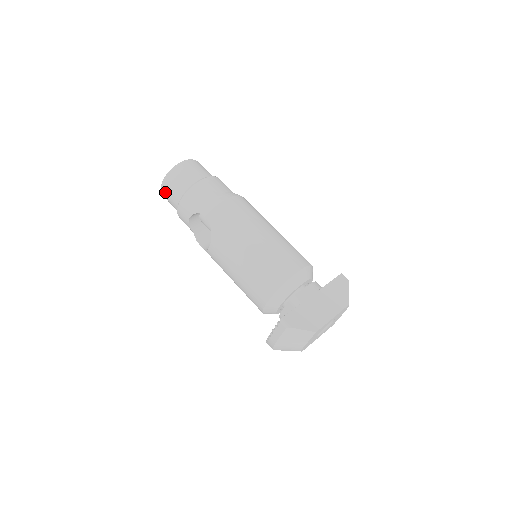
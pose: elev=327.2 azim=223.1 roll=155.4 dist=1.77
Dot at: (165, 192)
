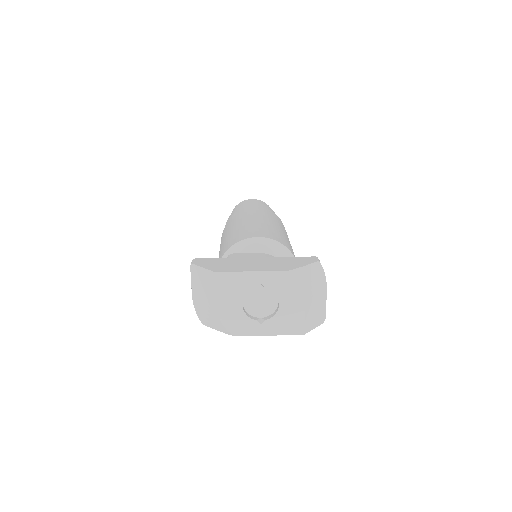
Dot at: occluded
